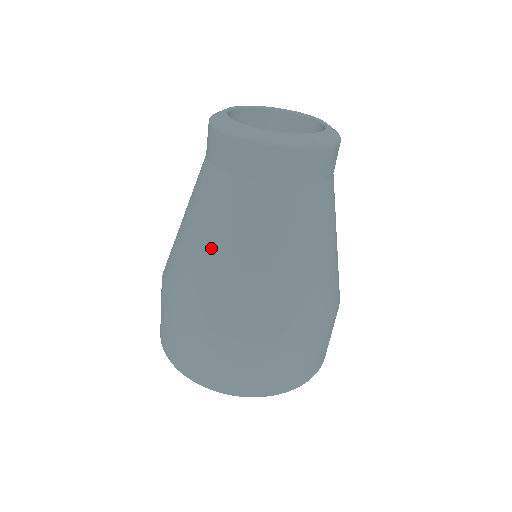
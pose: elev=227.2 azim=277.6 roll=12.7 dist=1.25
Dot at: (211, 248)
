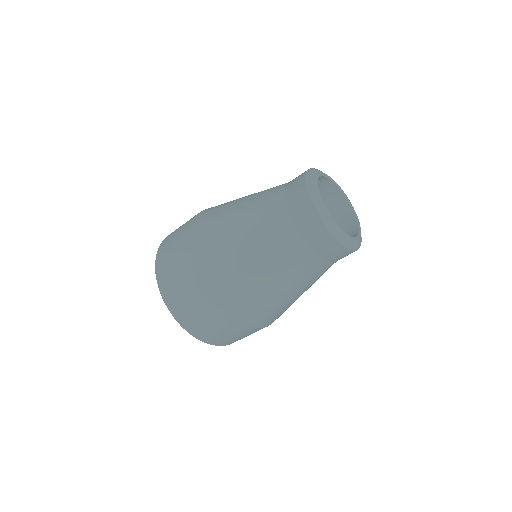
Dot at: (239, 228)
